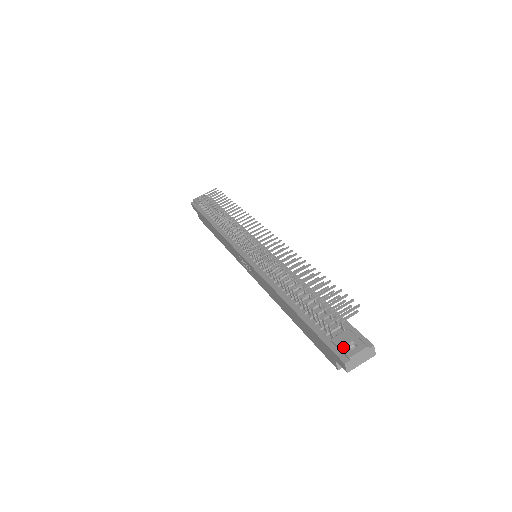
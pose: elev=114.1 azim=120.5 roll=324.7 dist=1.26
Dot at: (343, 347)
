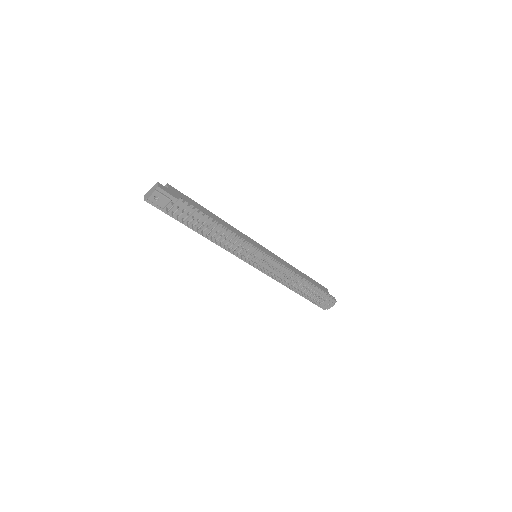
Dot at: (325, 307)
